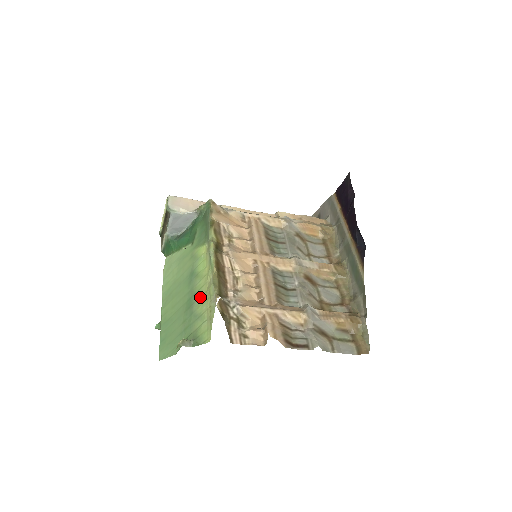
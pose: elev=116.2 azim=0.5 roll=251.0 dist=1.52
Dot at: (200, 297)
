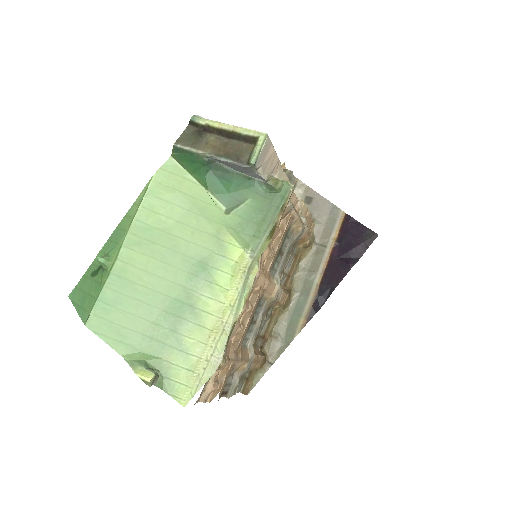
Dot at: (199, 326)
